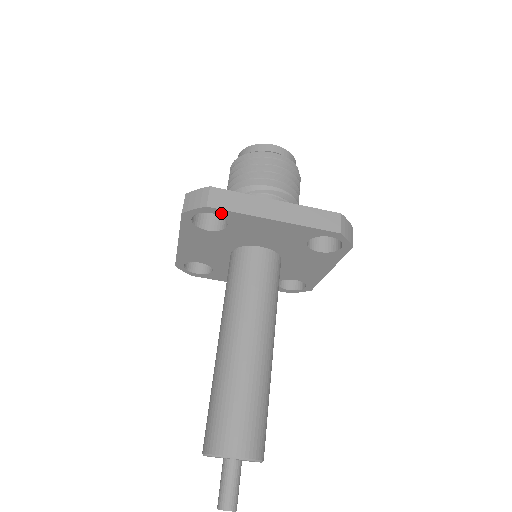
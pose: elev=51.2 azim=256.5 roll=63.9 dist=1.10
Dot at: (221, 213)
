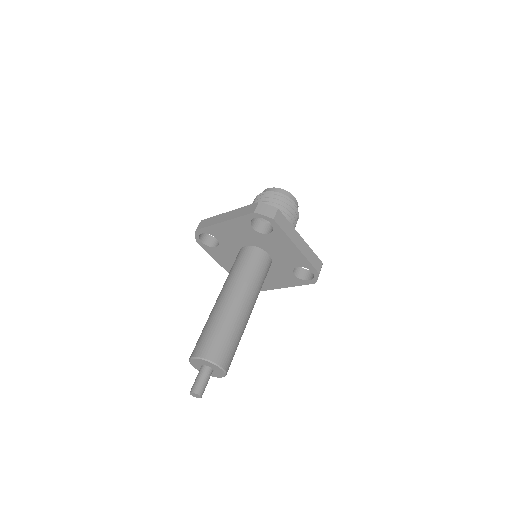
Dot at: (204, 231)
